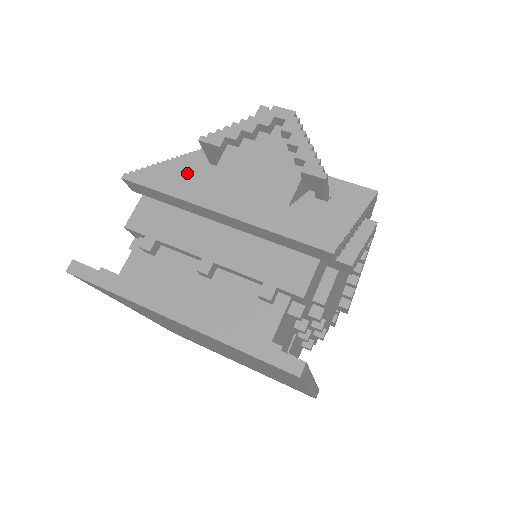
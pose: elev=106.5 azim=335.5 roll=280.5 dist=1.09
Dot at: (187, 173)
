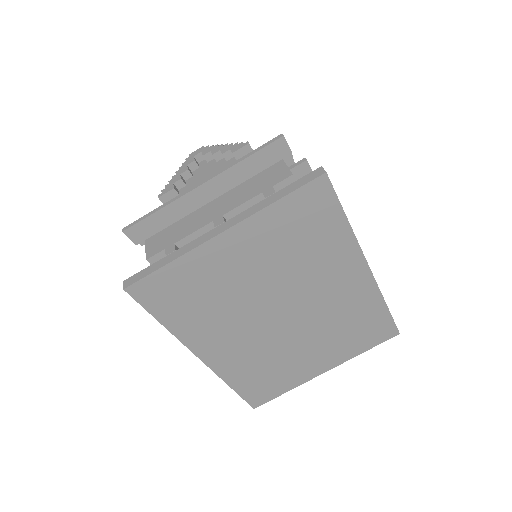
Dot at: occluded
